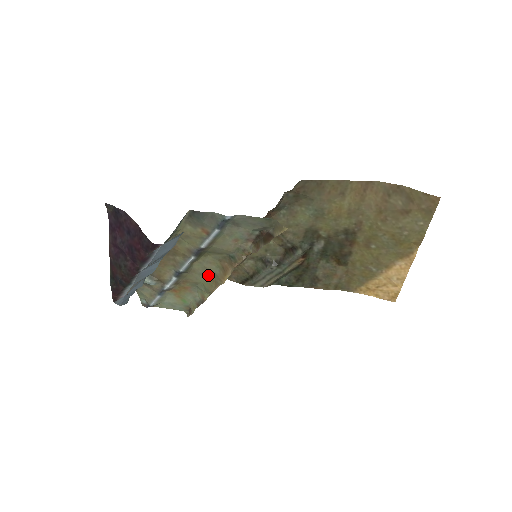
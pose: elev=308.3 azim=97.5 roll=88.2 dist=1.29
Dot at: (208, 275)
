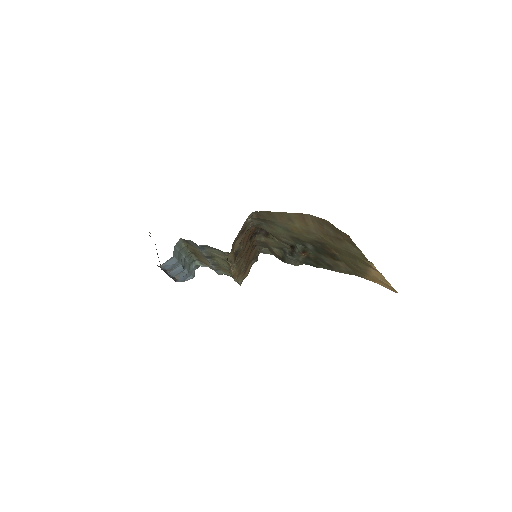
Dot at: (227, 267)
